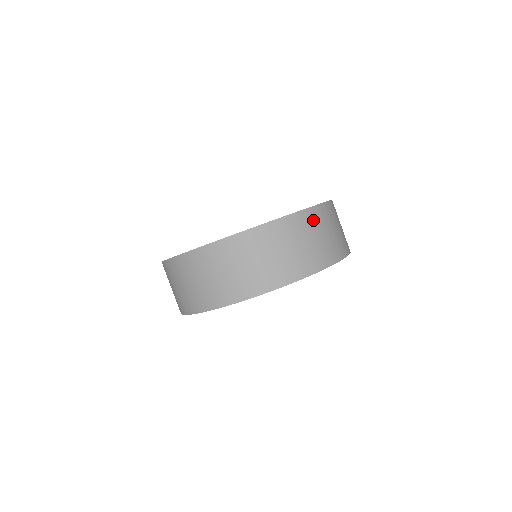
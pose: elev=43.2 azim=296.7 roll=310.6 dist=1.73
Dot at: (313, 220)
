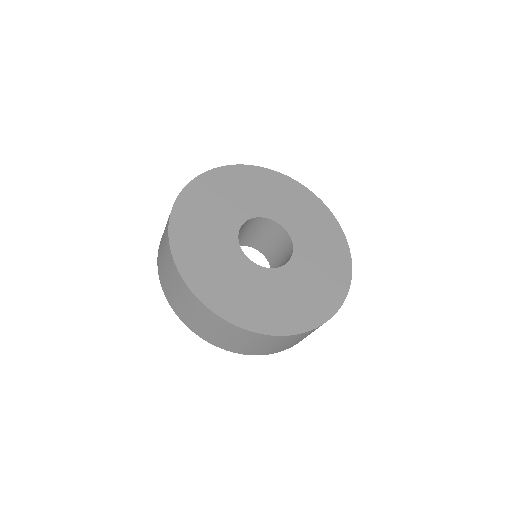
Dot at: occluded
